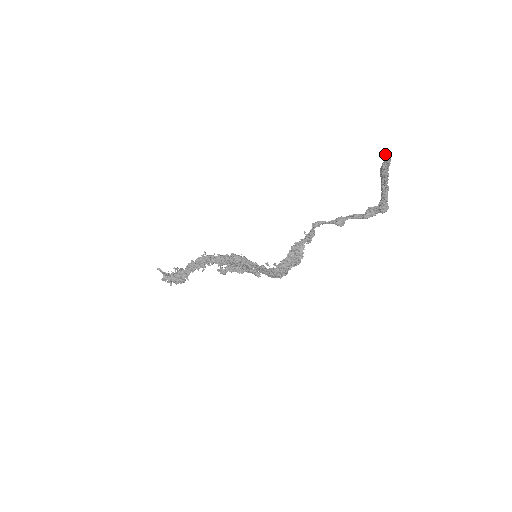
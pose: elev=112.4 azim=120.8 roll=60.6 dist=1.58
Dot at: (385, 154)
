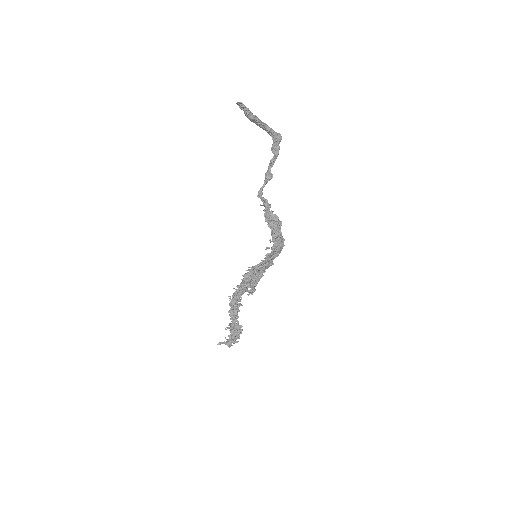
Dot at: occluded
